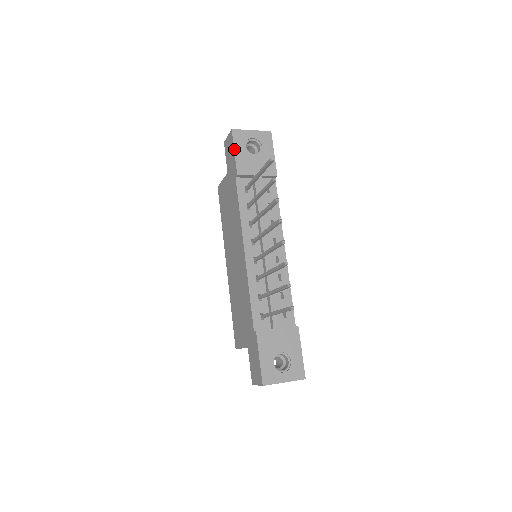
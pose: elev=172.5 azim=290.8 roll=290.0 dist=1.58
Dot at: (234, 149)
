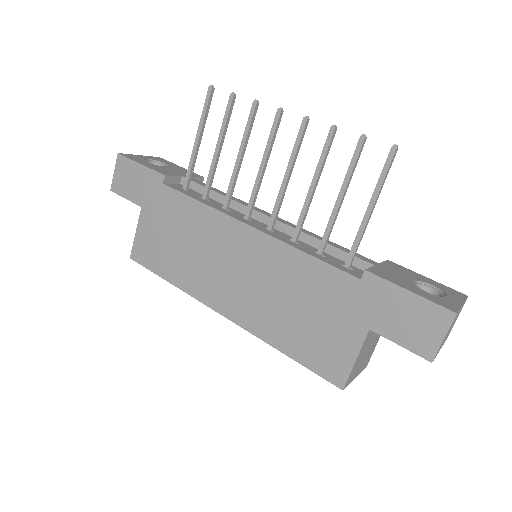
Dot at: (138, 163)
